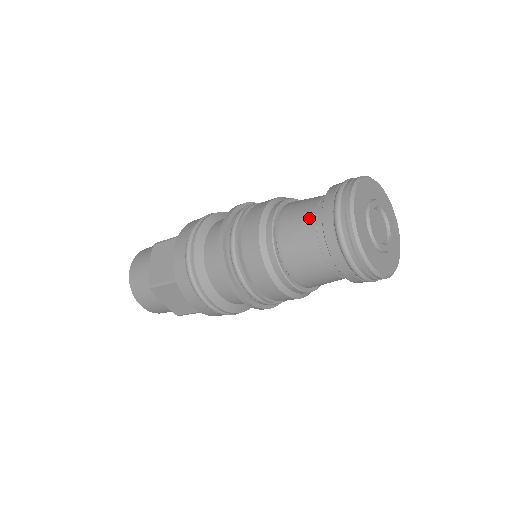
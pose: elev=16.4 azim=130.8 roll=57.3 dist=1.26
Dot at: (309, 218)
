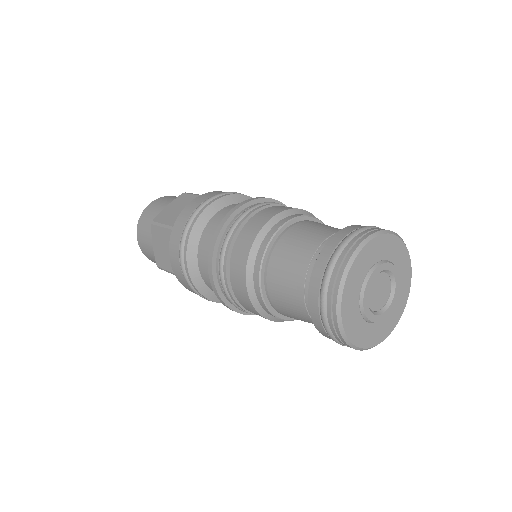
Dot at: (297, 285)
